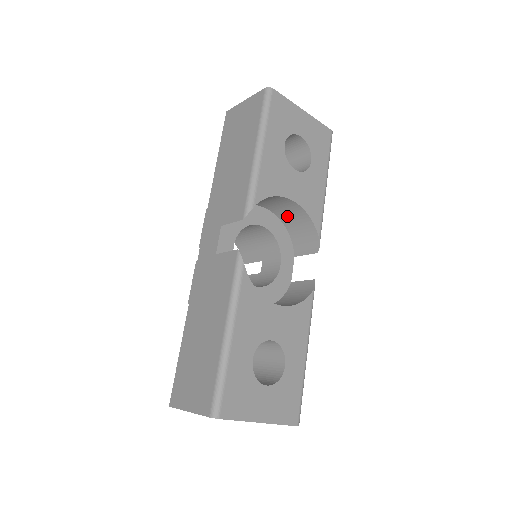
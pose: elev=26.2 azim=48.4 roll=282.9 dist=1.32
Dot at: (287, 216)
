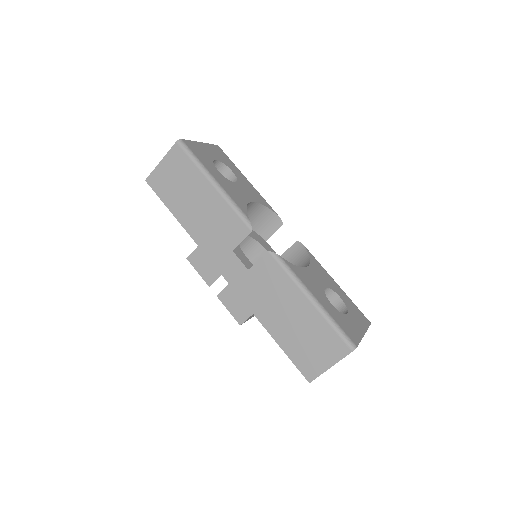
Dot at: occluded
